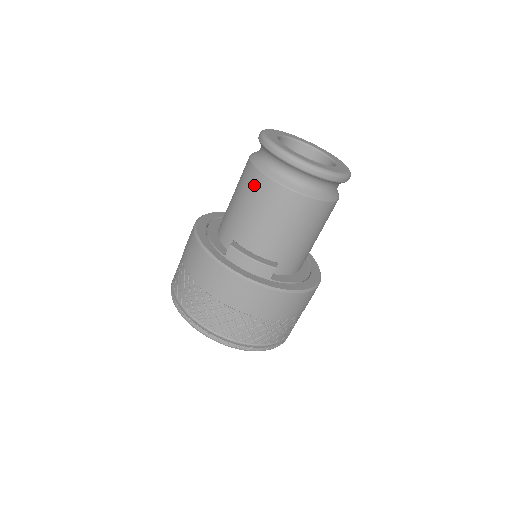
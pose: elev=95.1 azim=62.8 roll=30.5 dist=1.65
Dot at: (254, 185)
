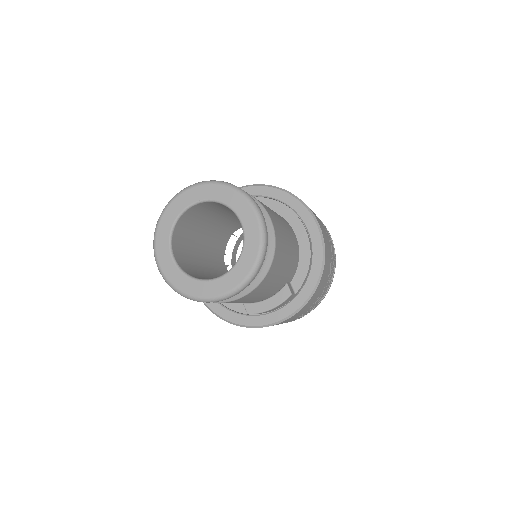
Dot at: occluded
